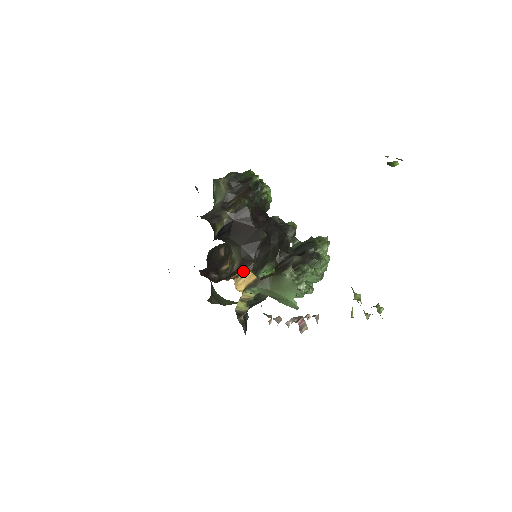
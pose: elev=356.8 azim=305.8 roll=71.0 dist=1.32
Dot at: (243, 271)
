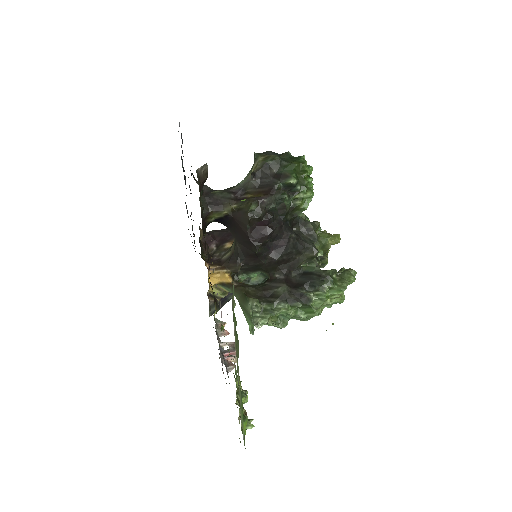
Dot at: (223, 268)
